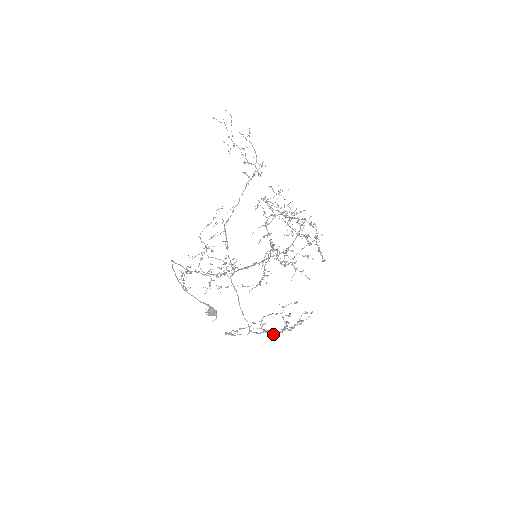
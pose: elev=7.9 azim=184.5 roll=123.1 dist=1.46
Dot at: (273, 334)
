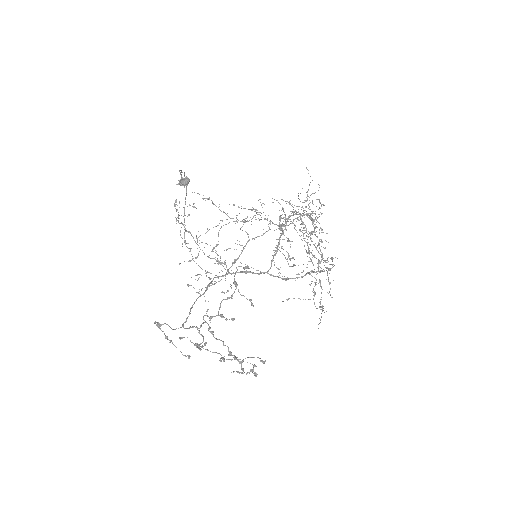
Dot at: (207, 315)
